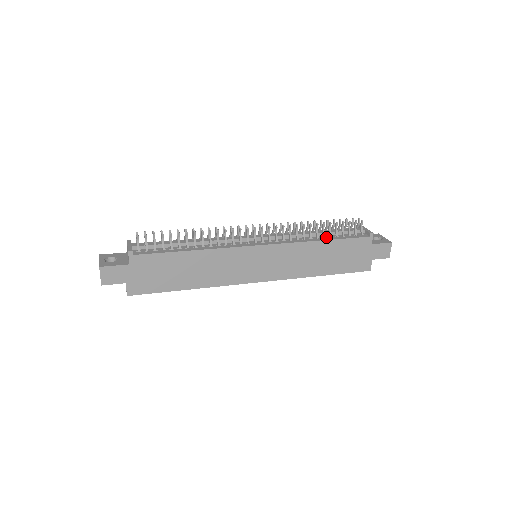
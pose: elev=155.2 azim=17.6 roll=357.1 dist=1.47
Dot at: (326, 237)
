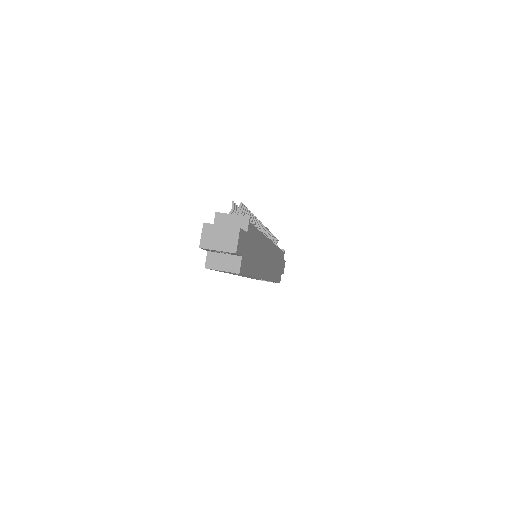
Dot at: occluded
